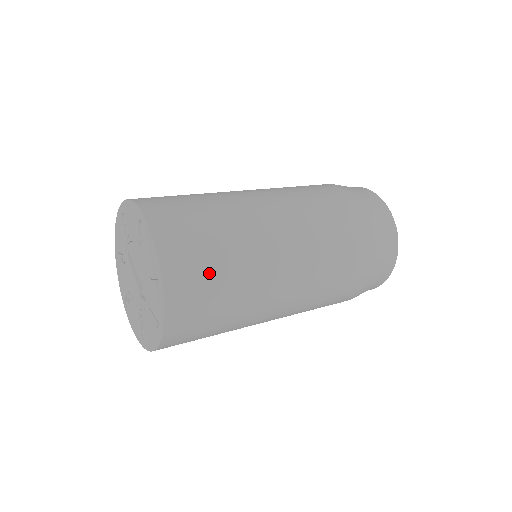
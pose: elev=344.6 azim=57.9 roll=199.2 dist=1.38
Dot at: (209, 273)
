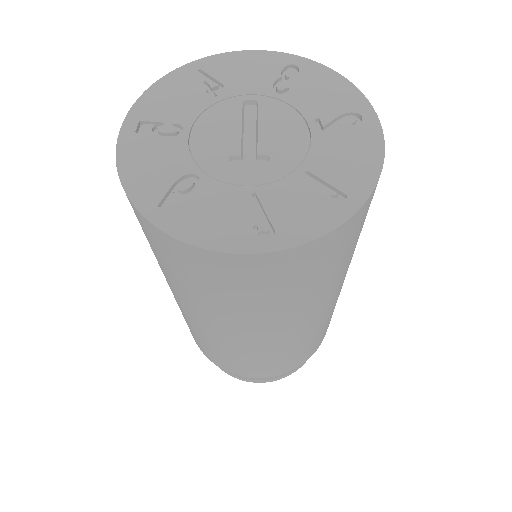
Dot at: (347, 250)
